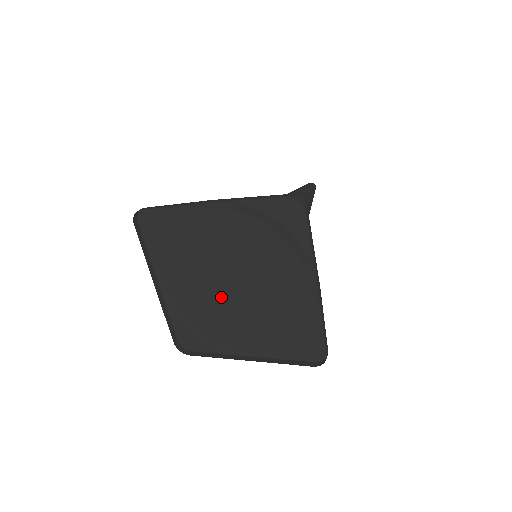
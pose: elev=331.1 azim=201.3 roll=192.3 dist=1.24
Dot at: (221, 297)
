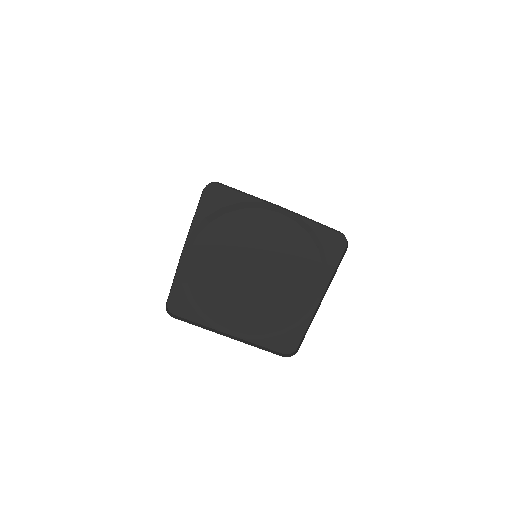
Dot at: (259, 289)
